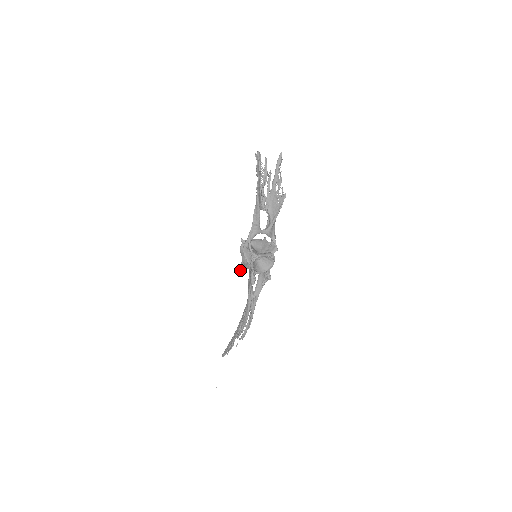
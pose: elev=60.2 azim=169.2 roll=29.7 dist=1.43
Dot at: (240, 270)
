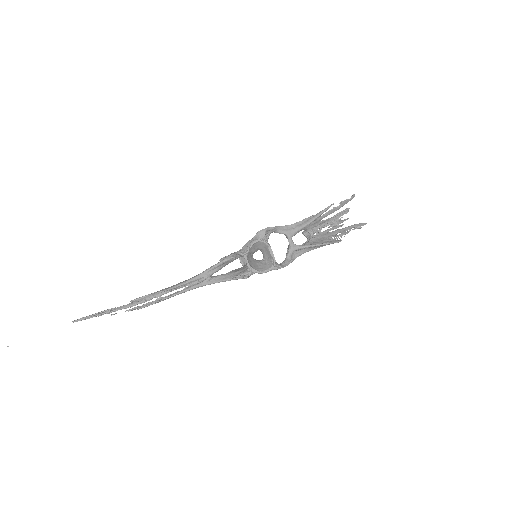
Dot at: (222, 258)
